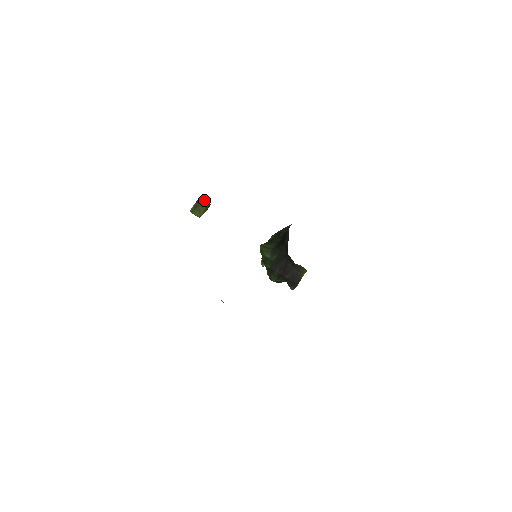
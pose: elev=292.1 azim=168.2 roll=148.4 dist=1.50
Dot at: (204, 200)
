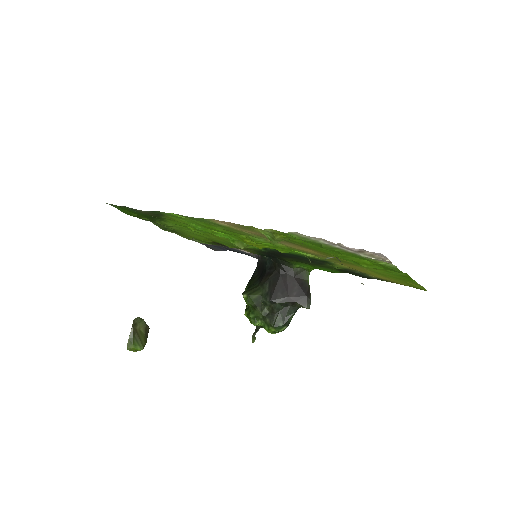
Dot at: (141, 319)
